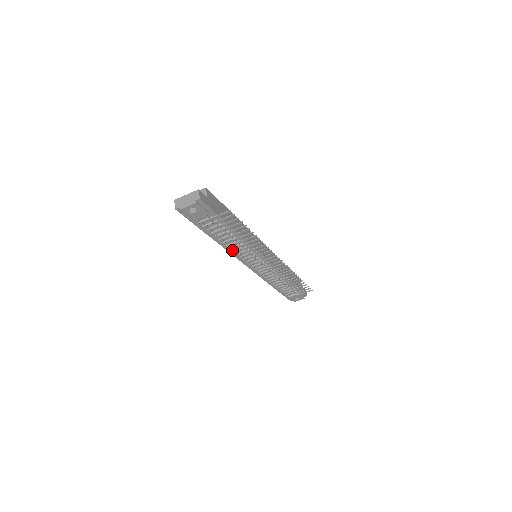
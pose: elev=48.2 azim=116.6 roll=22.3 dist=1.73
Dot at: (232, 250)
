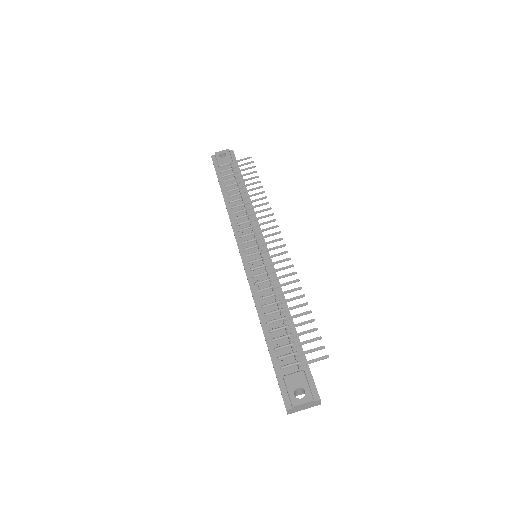
Dot at: (234, 219)
